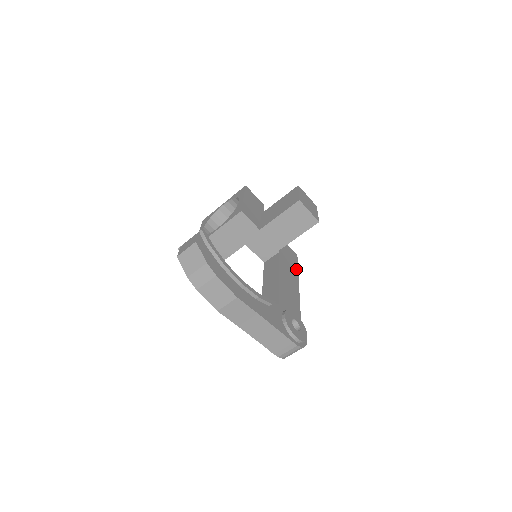
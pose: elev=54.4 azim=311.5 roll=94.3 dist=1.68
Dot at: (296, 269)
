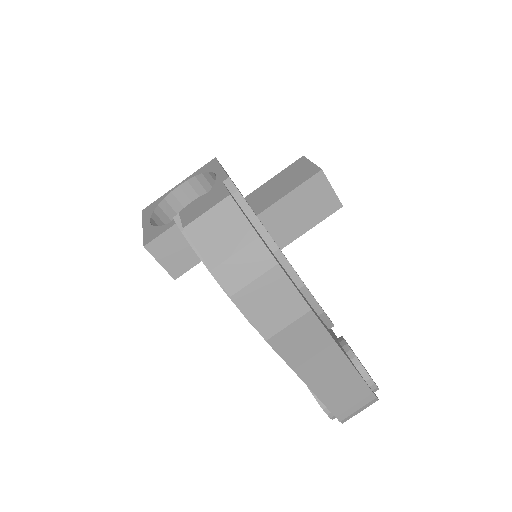
Dot at: occluded
